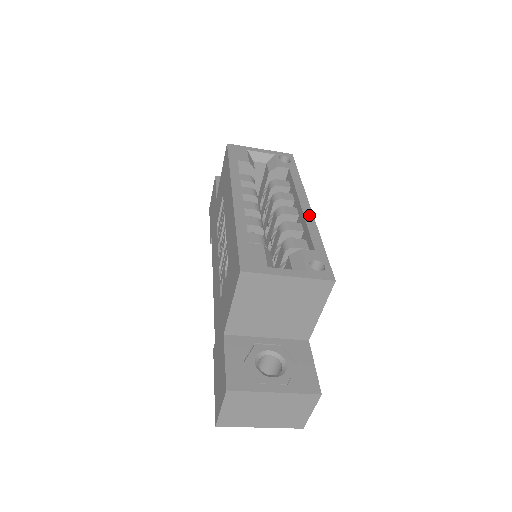
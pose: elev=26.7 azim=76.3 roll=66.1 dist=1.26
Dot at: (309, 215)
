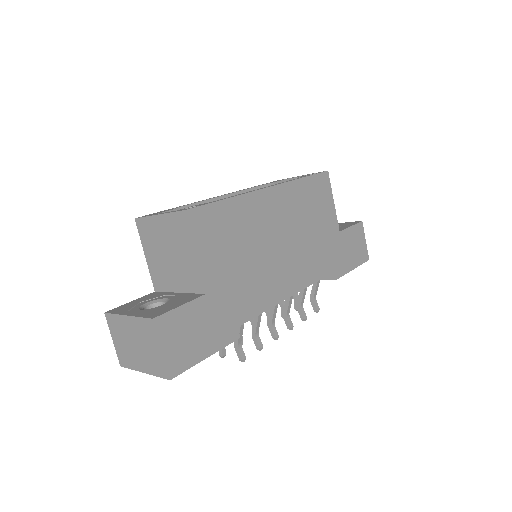
Dot at: (253, 191)
